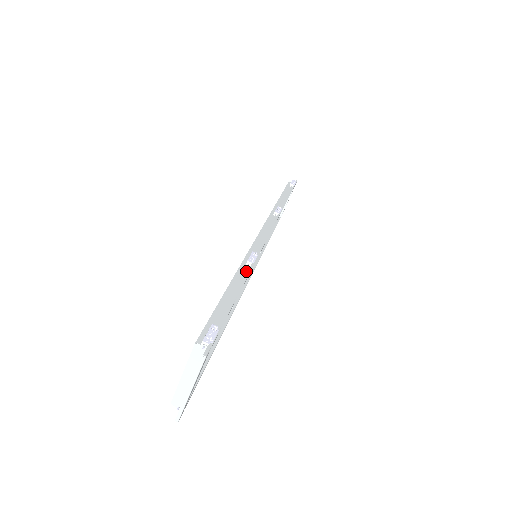
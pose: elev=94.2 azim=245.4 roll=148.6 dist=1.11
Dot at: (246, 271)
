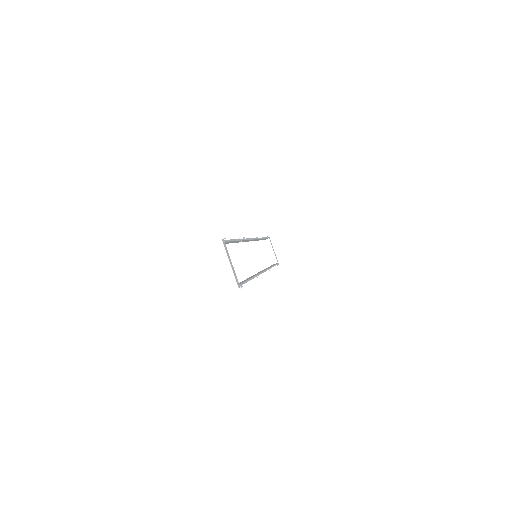
Dot at: occluded
